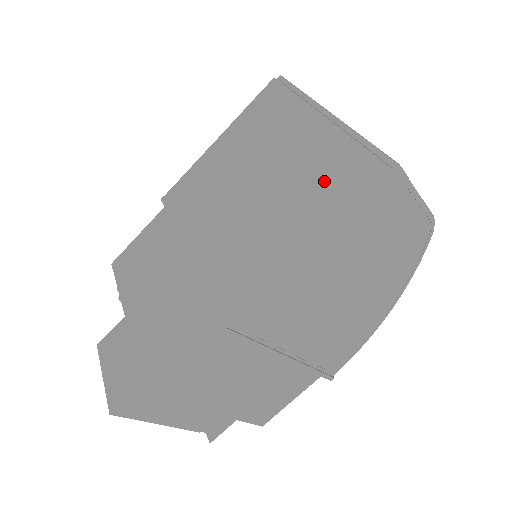
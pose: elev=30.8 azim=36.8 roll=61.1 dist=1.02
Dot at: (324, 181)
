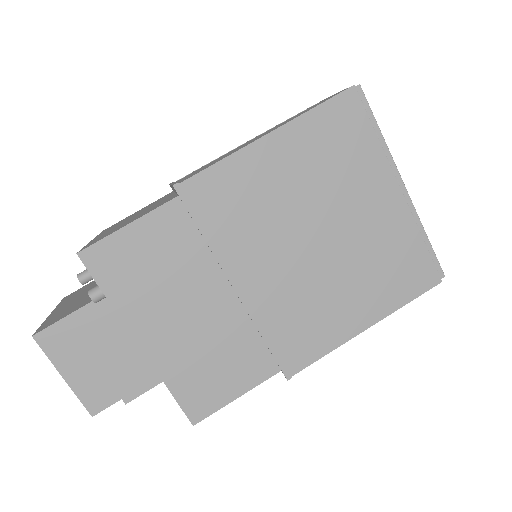
Dot at: (393, 267)
